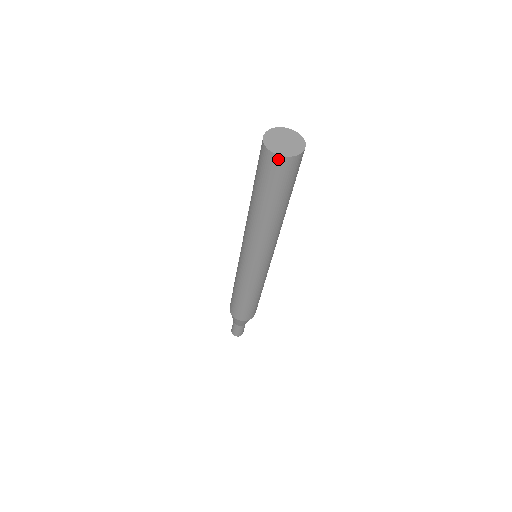
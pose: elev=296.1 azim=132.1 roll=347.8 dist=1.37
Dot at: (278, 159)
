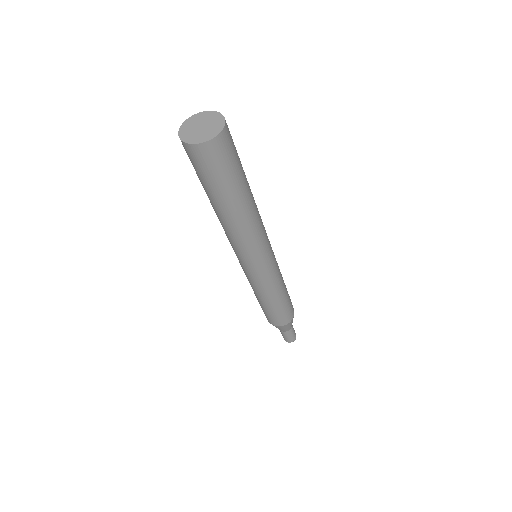
Dot at: (181, 141)
